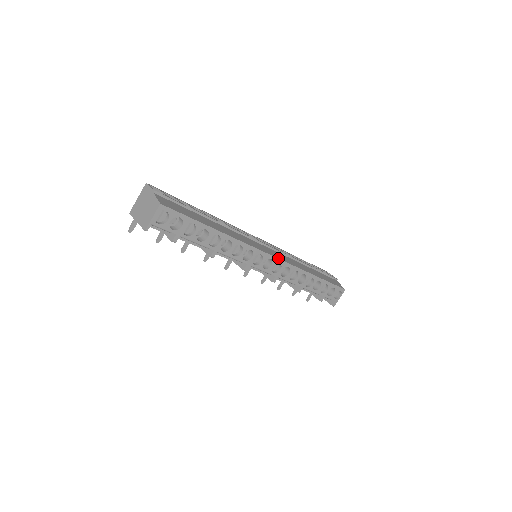
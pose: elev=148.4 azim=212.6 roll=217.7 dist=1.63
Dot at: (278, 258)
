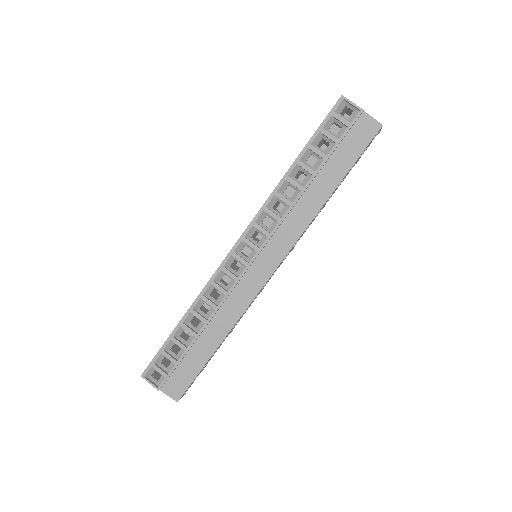
Dot at: (280, 263)
